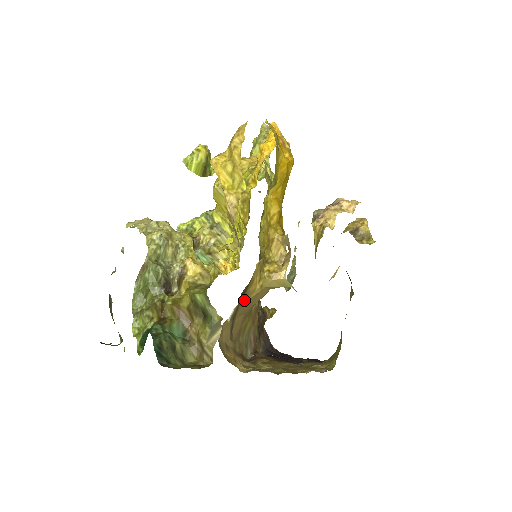
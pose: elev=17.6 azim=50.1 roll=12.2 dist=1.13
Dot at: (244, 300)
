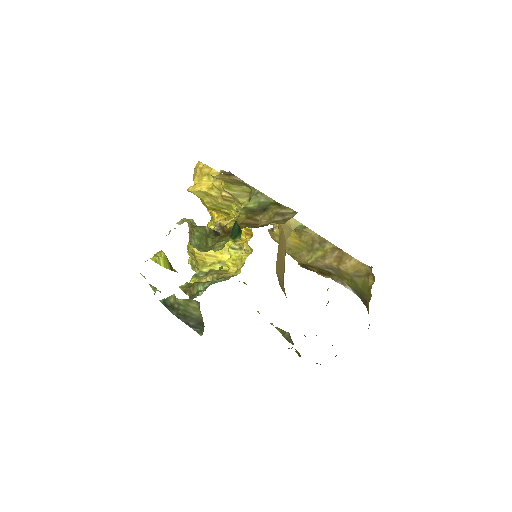
Dot at: occluded
